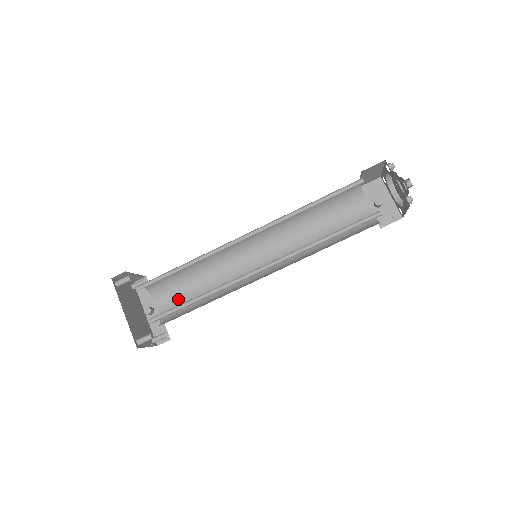
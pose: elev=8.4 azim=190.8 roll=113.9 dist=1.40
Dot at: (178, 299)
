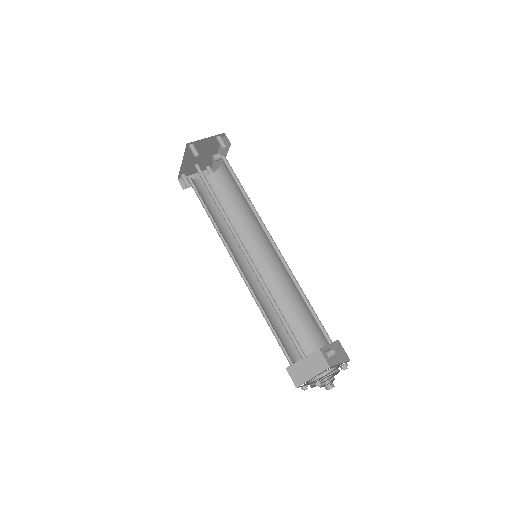
Dot at: (231, 180)
